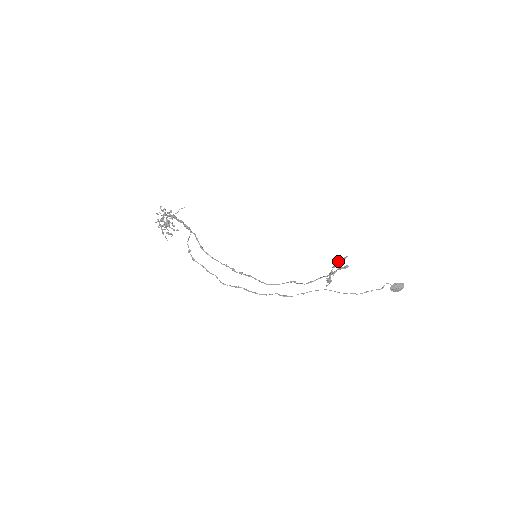
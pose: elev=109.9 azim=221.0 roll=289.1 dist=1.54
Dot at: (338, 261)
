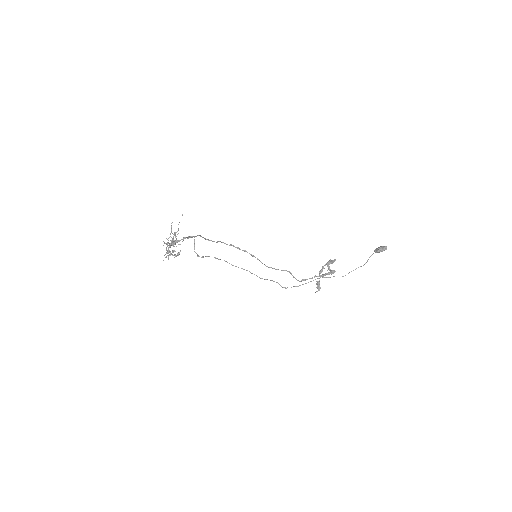
Dot at: (327, 263)
